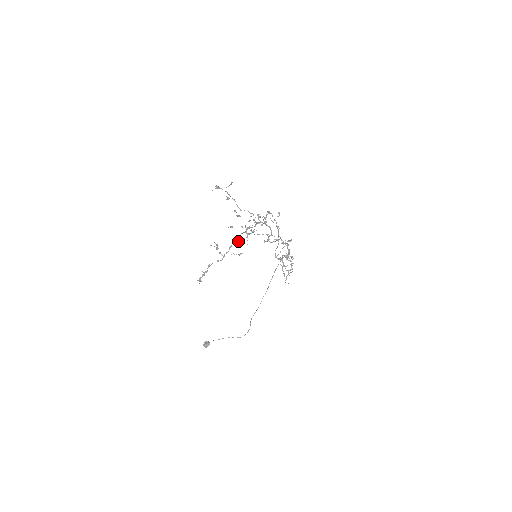
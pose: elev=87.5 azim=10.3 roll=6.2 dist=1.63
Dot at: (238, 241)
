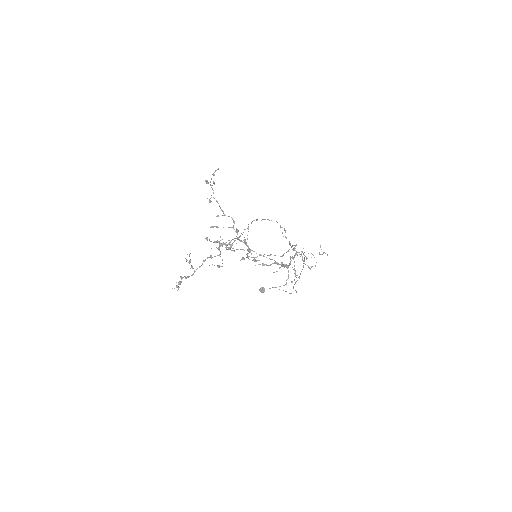
Dot at: (210, 257)
